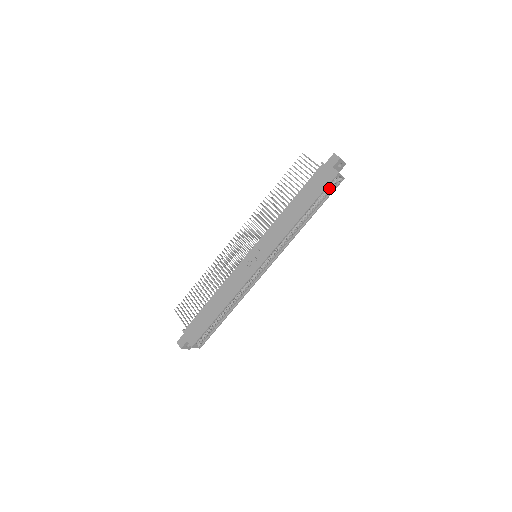
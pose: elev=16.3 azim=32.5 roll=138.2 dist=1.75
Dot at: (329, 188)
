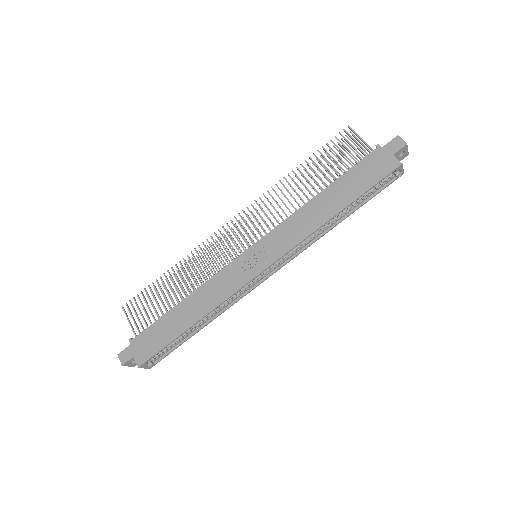
Dot at: (380, 183)
